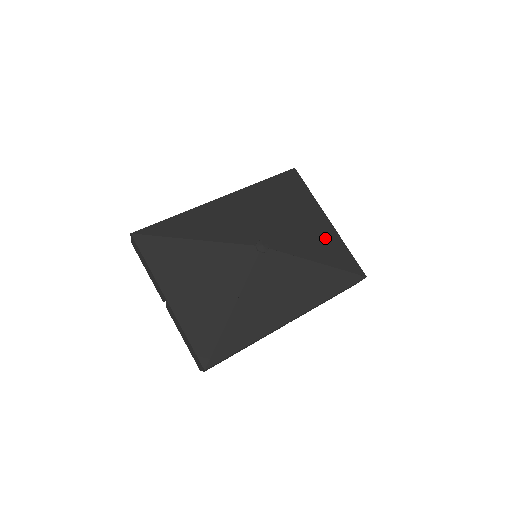
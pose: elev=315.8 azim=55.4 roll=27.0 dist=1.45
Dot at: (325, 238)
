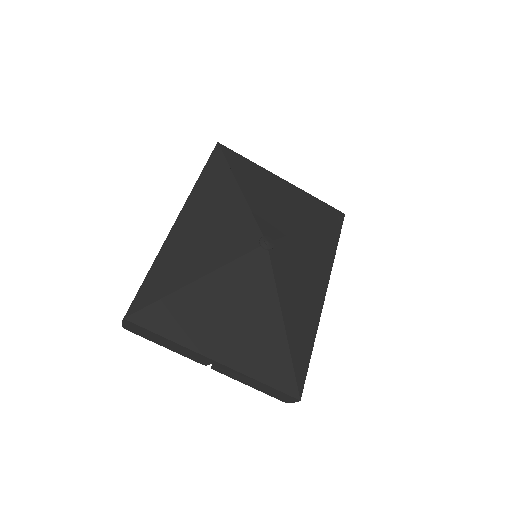
Dot at: (295, 199)
